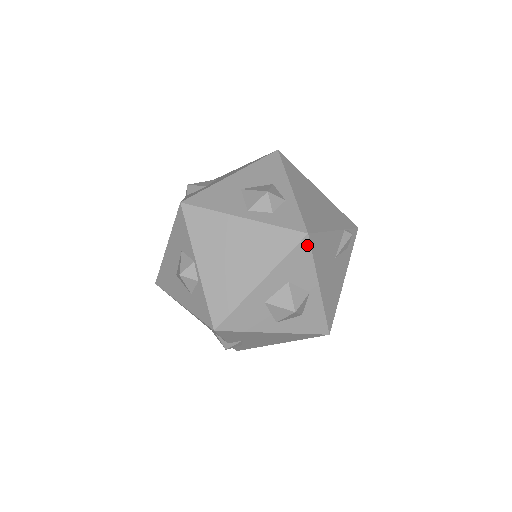
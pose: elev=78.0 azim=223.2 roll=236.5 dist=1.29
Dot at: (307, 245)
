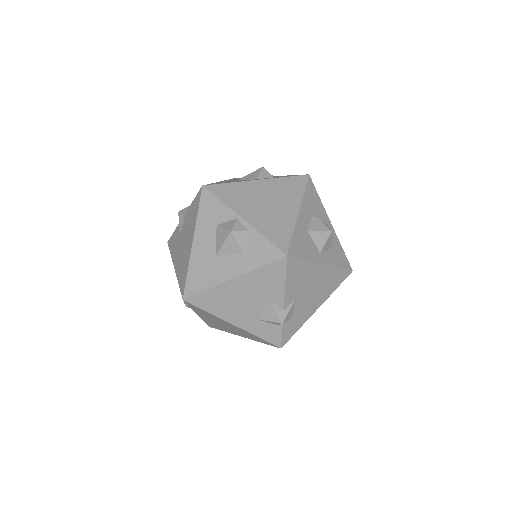
Dot at: (312, 184)
